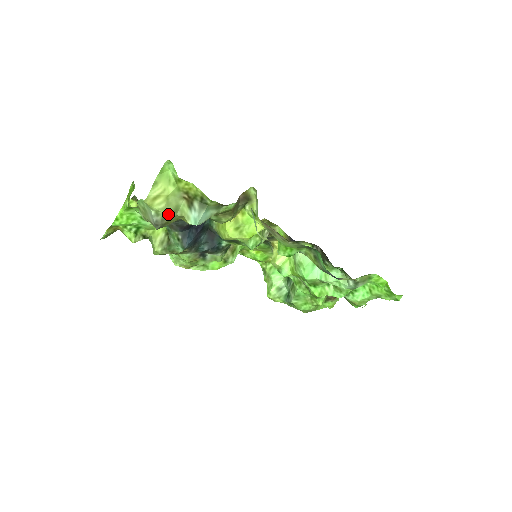
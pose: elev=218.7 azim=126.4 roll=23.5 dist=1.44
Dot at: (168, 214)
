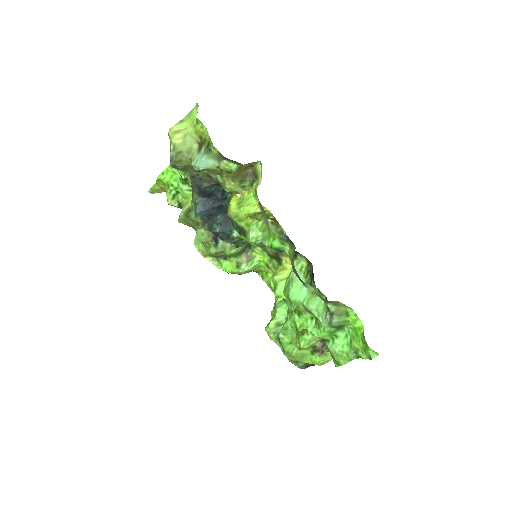
Dot at: (182, 152)
